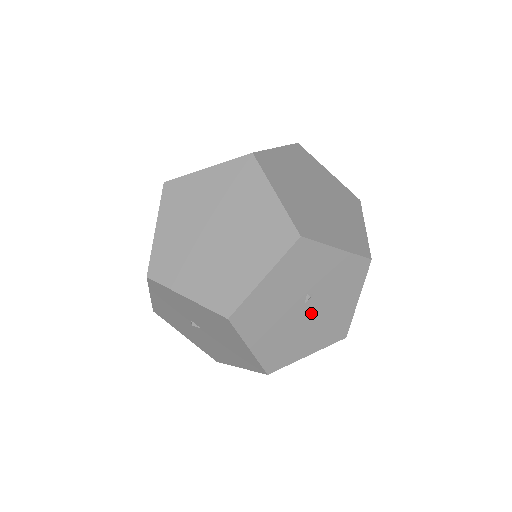
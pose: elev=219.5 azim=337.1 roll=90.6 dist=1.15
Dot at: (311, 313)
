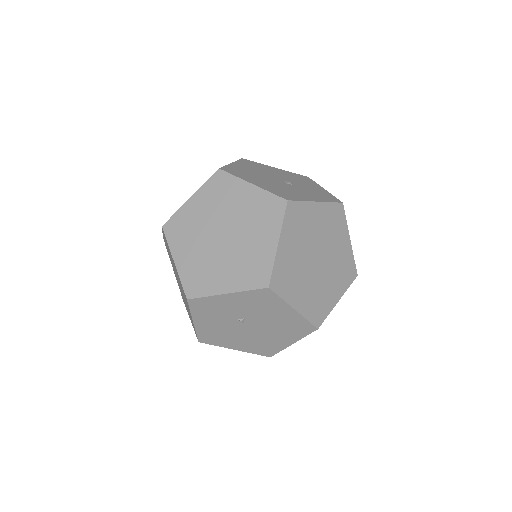
Dot at: (258, 326)
